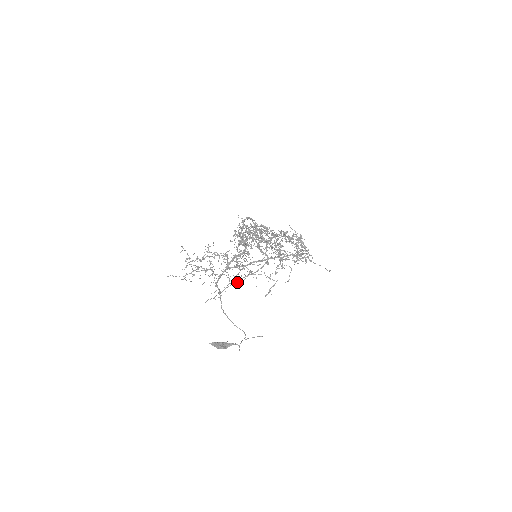
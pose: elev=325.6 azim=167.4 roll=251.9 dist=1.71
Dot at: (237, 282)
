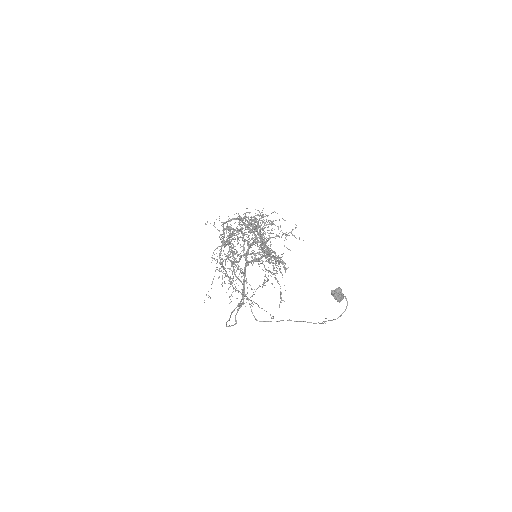
Dot at: occluded
